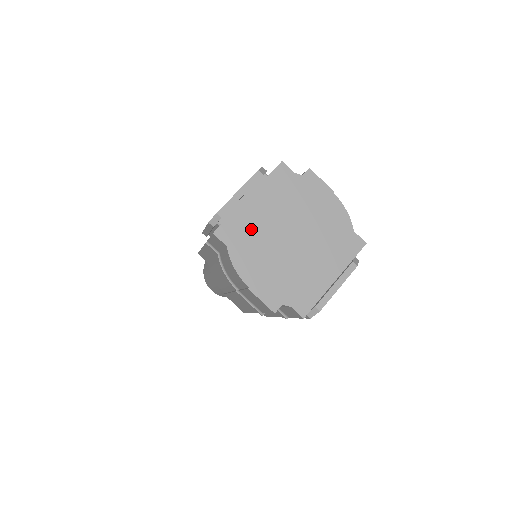
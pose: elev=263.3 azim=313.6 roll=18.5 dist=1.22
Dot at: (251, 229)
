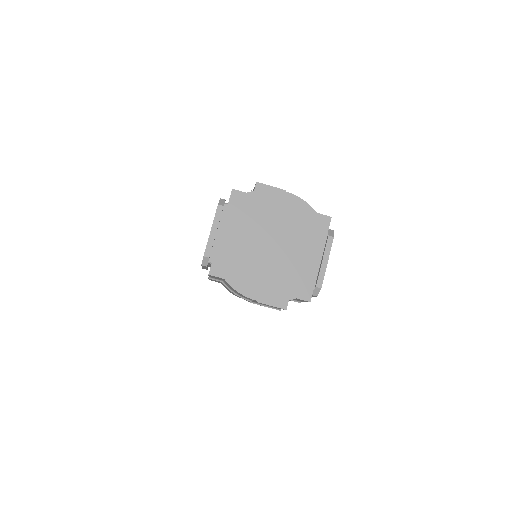
Dot at: (236, 256)
